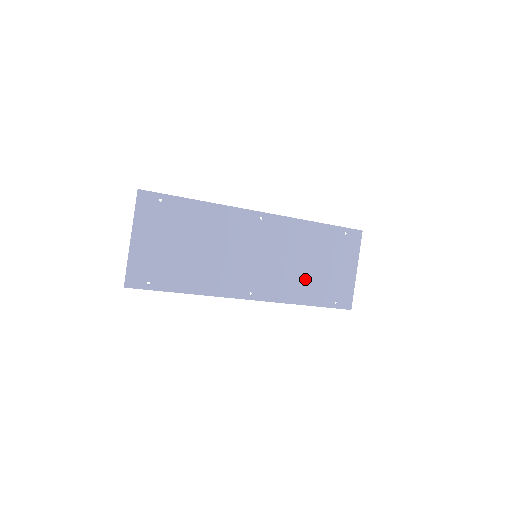
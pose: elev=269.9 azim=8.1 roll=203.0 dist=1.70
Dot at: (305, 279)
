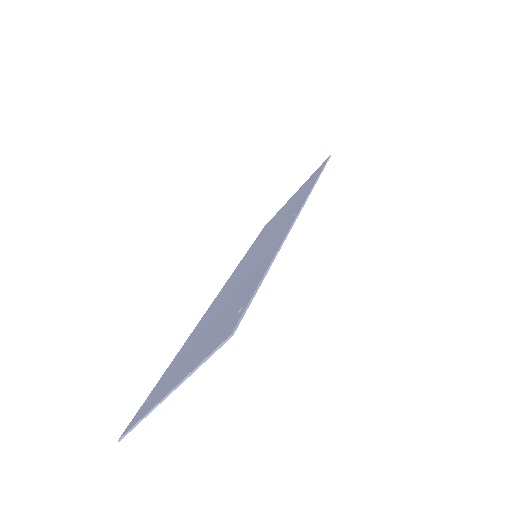
Dot at: occluded
